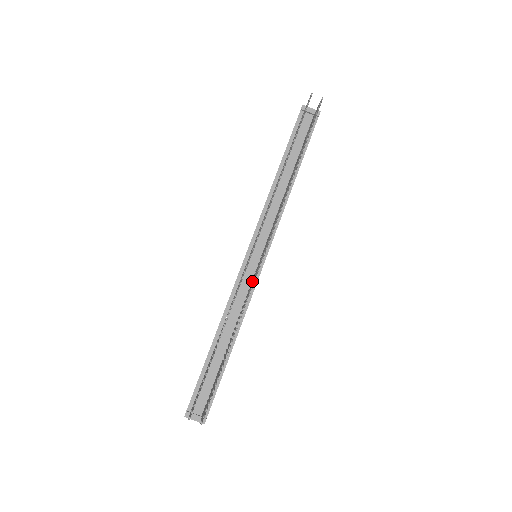
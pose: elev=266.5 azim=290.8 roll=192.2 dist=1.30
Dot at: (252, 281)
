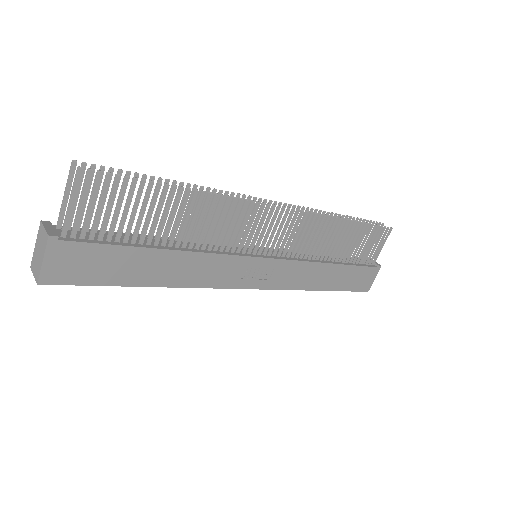
Dot at: (239, 246)
